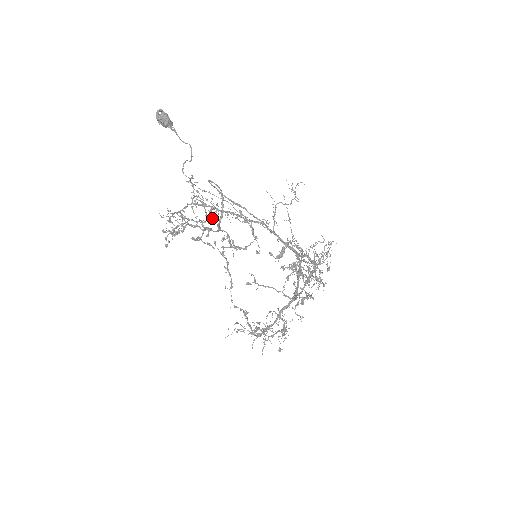
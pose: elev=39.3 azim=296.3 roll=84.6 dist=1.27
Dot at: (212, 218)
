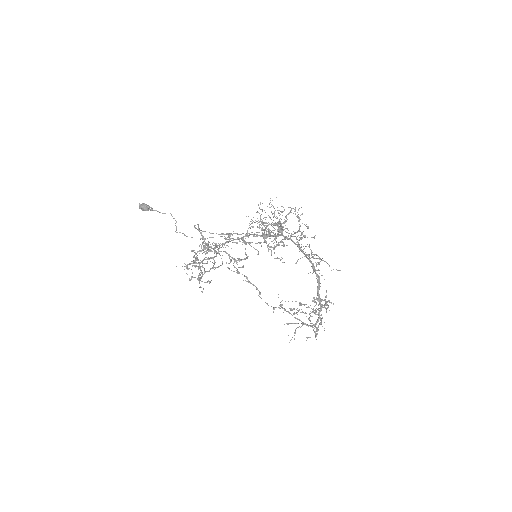
Dot at: occluded
